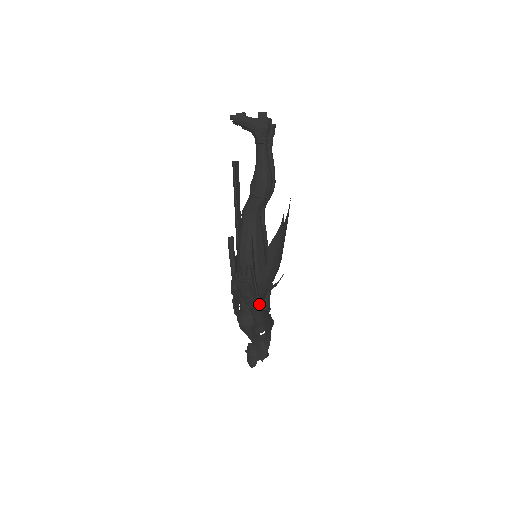
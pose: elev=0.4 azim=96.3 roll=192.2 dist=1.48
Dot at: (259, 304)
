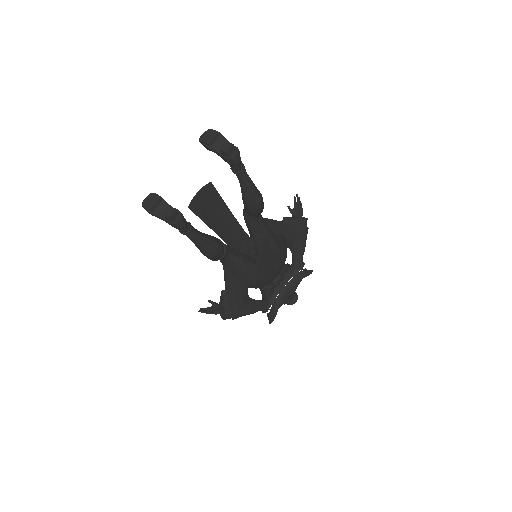
Dot at: (238, 317)
